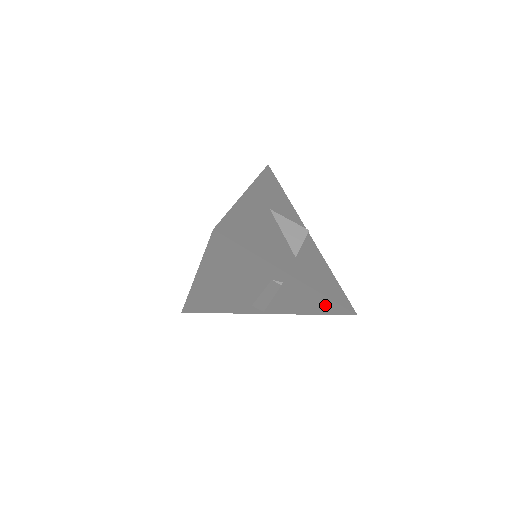
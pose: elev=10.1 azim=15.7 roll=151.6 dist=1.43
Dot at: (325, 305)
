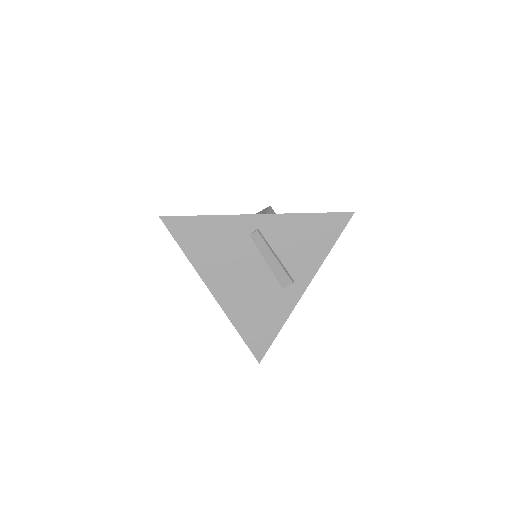
Dot at: (318, 226)
